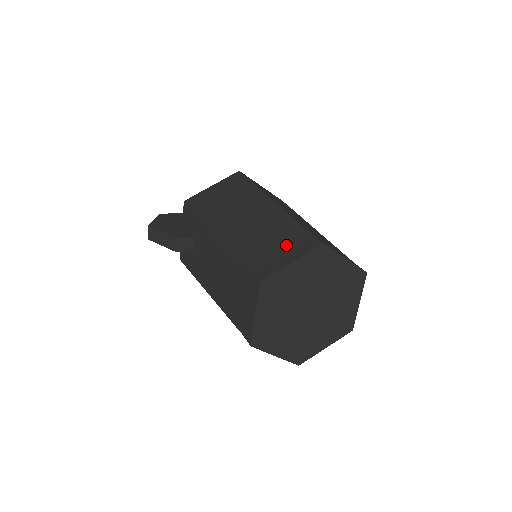
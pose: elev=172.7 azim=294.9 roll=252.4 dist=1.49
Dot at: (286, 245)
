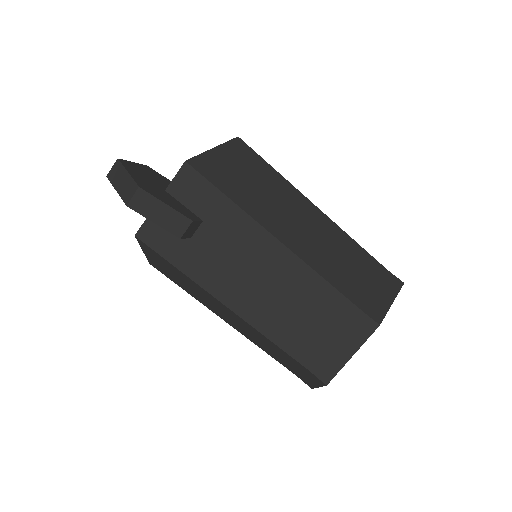
Dot at: (372, 277)
